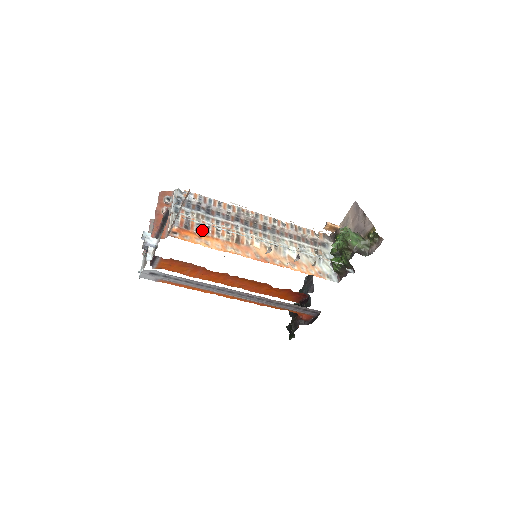
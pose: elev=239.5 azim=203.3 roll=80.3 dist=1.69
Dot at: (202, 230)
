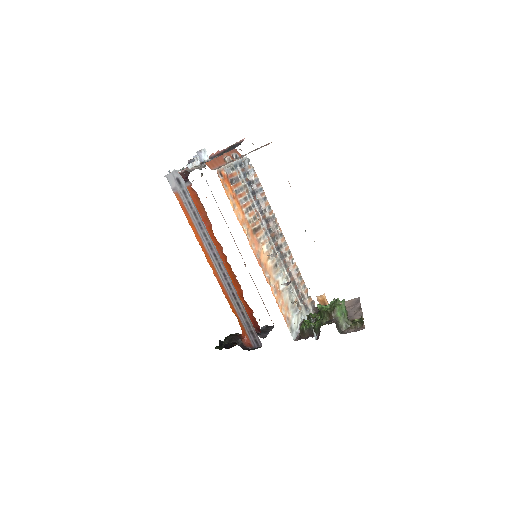
Dot at: (240, 195)
